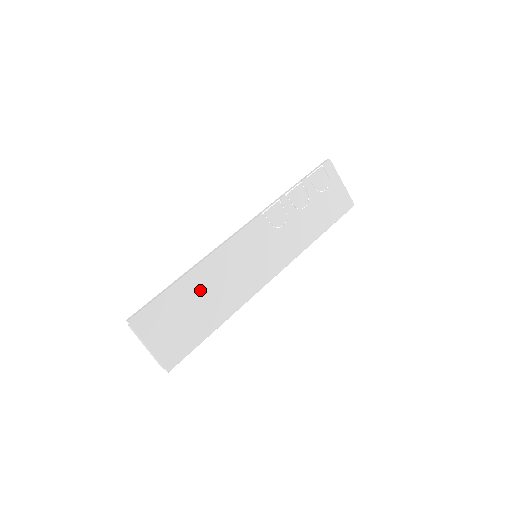
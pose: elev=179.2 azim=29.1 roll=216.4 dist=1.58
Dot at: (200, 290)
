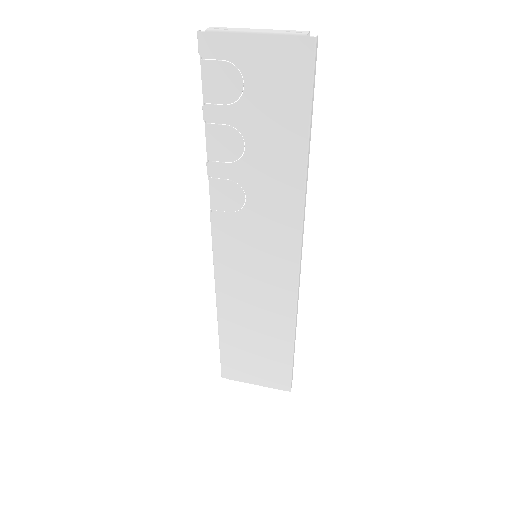
Dot at: (242, 325)
